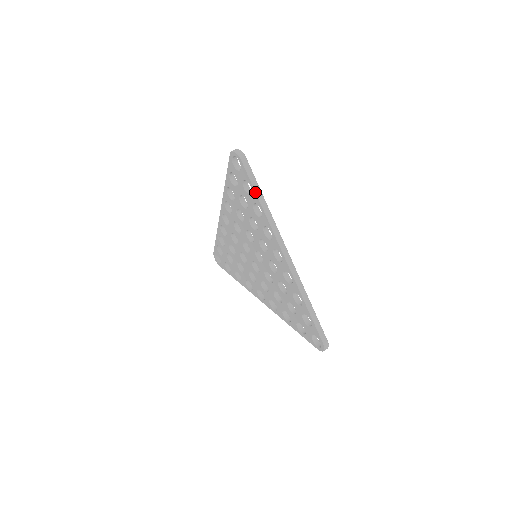
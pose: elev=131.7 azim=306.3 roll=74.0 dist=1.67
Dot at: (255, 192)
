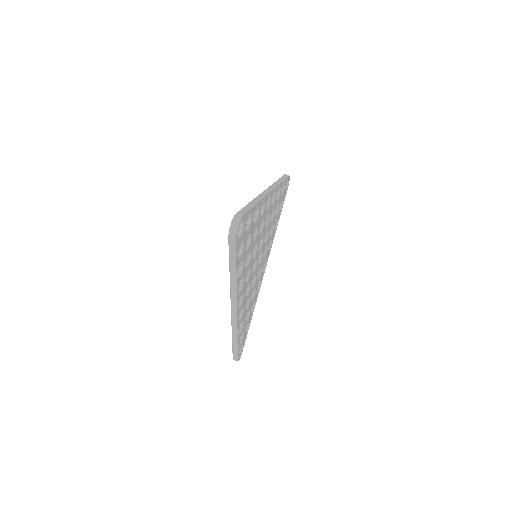
Dot at: (229, 265)
